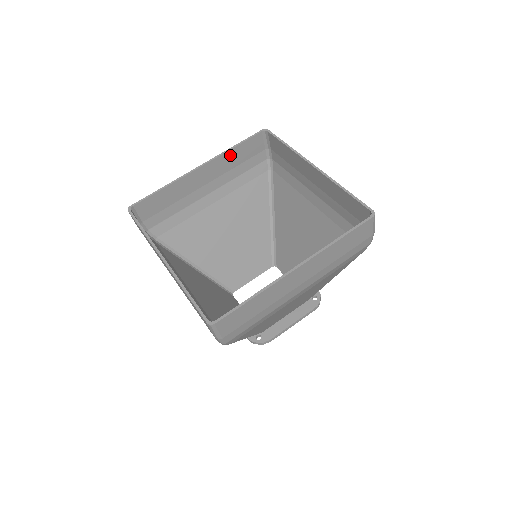
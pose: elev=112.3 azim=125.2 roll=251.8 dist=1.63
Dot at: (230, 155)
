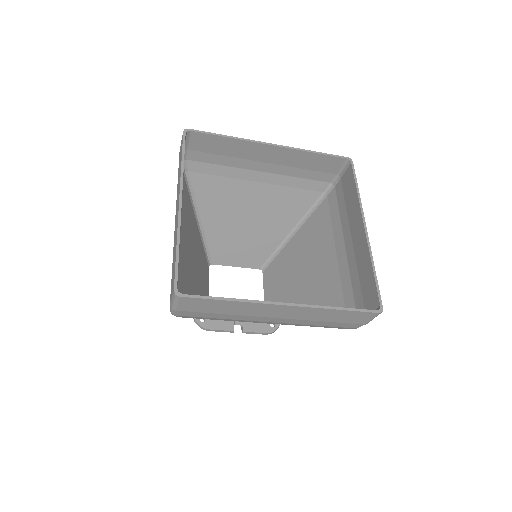
Dot at: occluded
